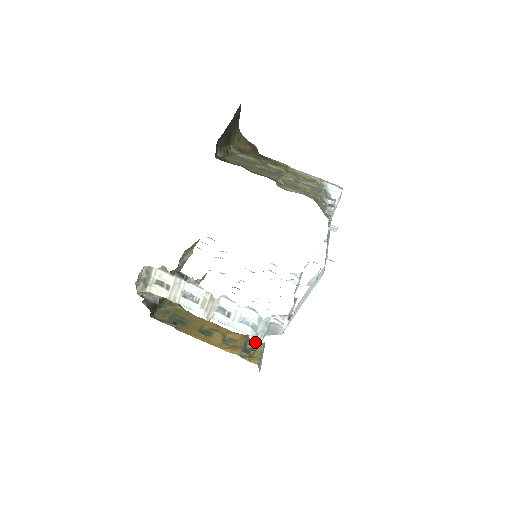
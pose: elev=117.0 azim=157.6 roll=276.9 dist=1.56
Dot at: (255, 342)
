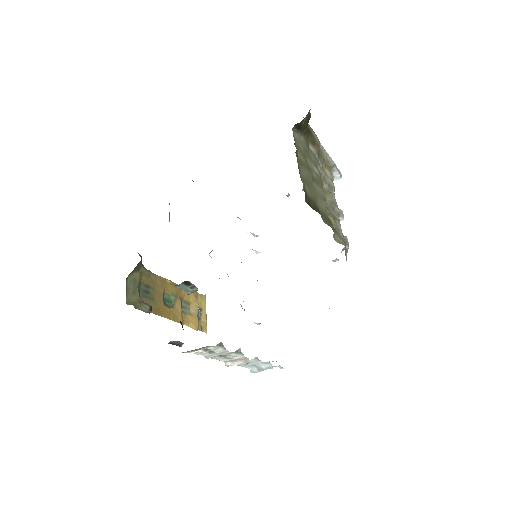
Dot at: (200, 297)
